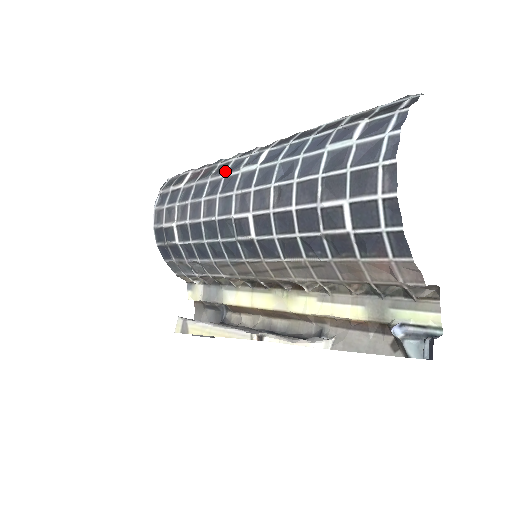
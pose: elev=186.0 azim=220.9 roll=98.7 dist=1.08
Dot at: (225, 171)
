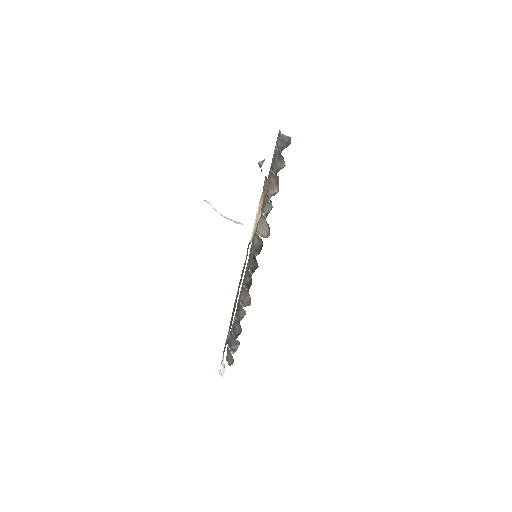
Dot at: occluded
